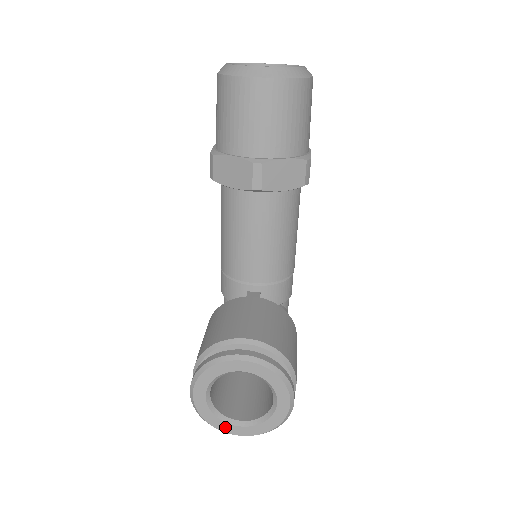
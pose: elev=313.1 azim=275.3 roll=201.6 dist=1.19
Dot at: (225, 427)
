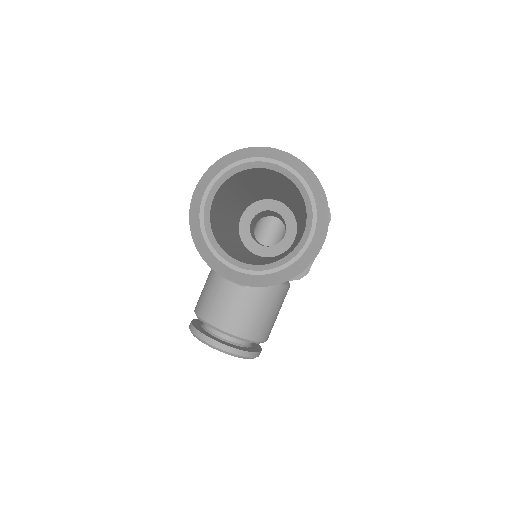
Dot at: occluded
